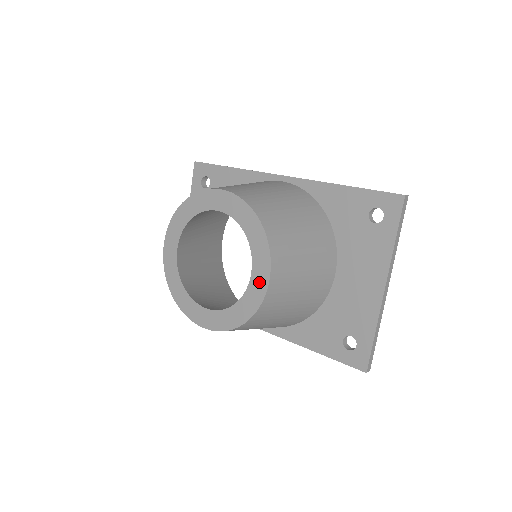
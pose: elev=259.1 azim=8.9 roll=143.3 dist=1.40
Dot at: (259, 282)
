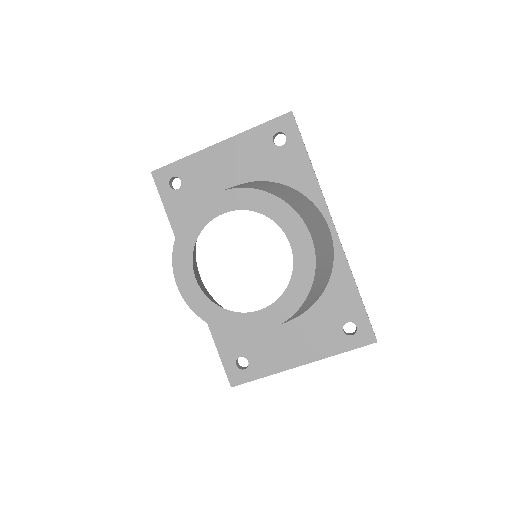
Dot at: (258, 322)
